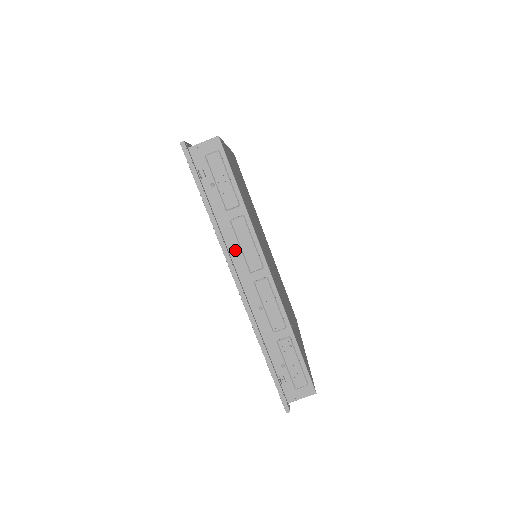
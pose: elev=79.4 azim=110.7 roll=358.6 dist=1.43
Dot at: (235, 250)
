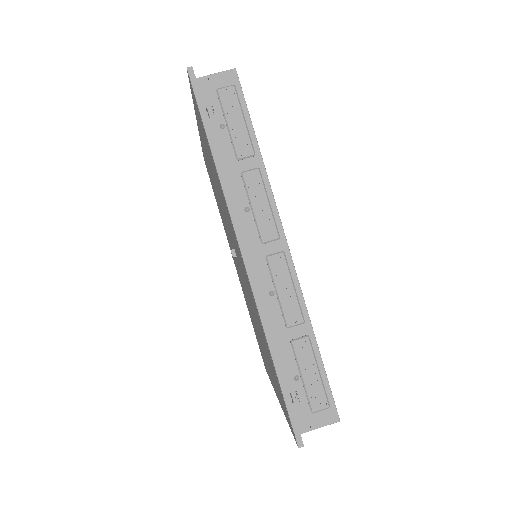
Dot at: (244, 212)
